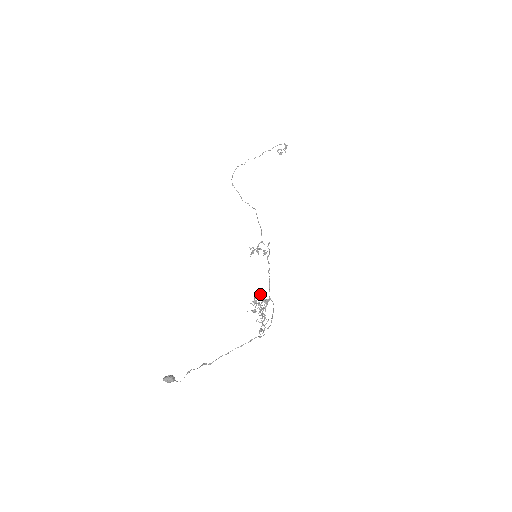
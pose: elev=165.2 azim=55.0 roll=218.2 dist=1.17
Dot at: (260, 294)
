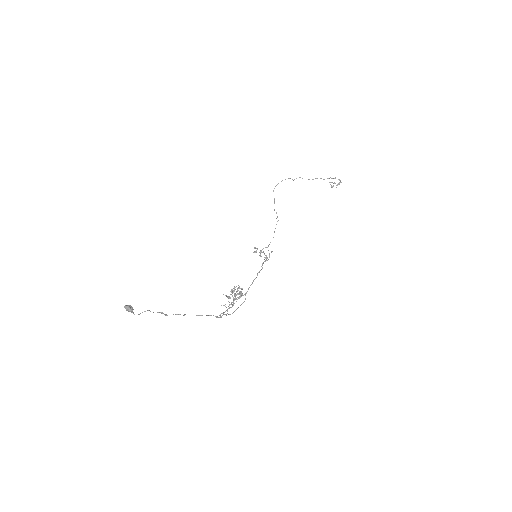
Dot at: (239, 286)
